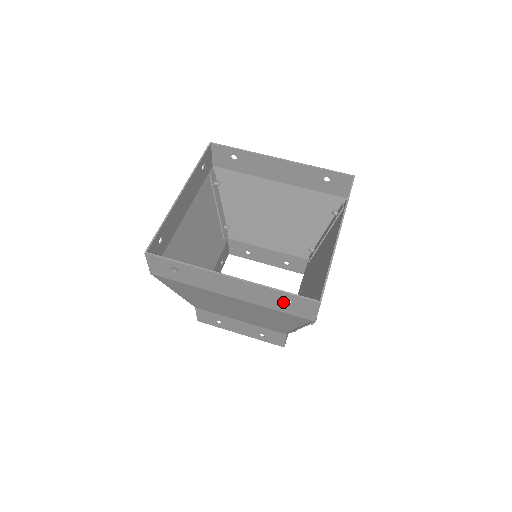
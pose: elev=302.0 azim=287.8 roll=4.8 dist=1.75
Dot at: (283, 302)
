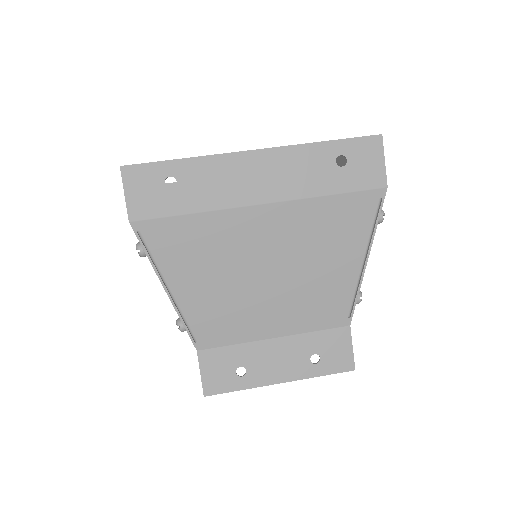
Dot at: (336, 166)
